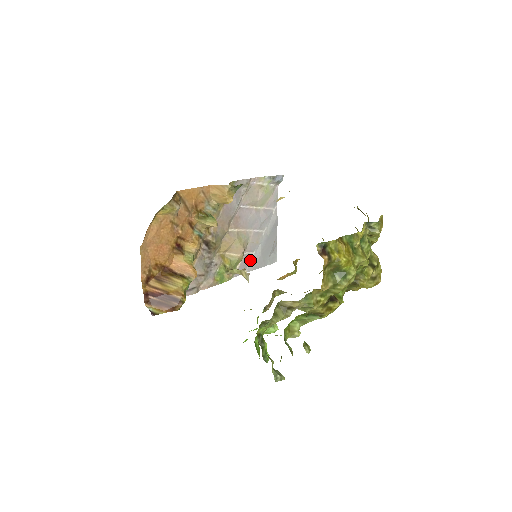
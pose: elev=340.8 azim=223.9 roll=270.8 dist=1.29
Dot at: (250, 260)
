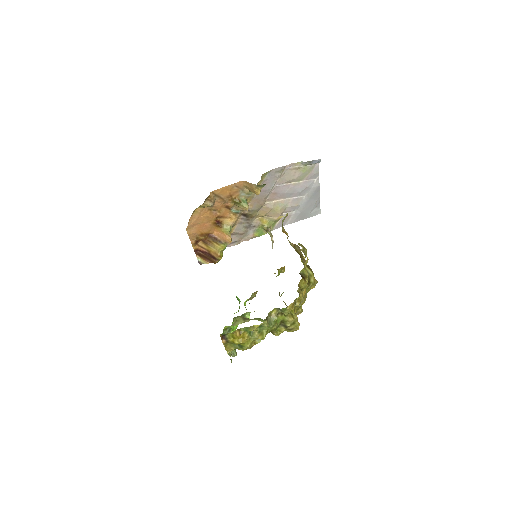
Dot at: (290, 217)
